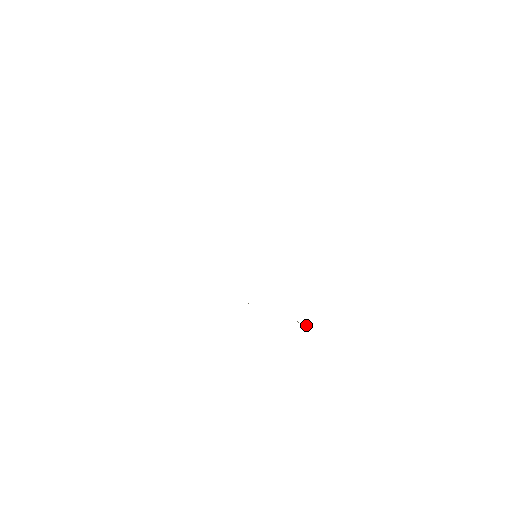
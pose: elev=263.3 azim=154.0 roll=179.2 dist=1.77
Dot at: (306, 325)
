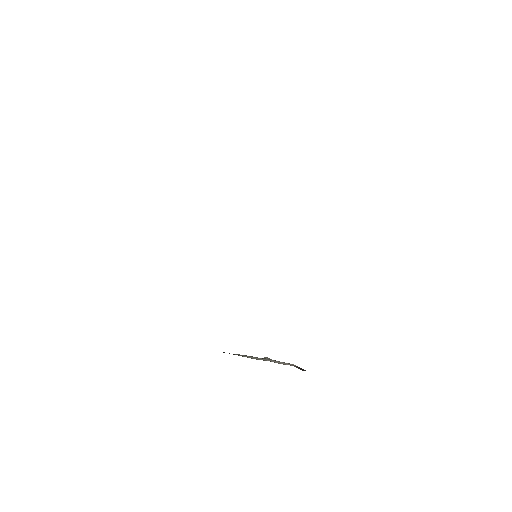
Dot at: occluded
